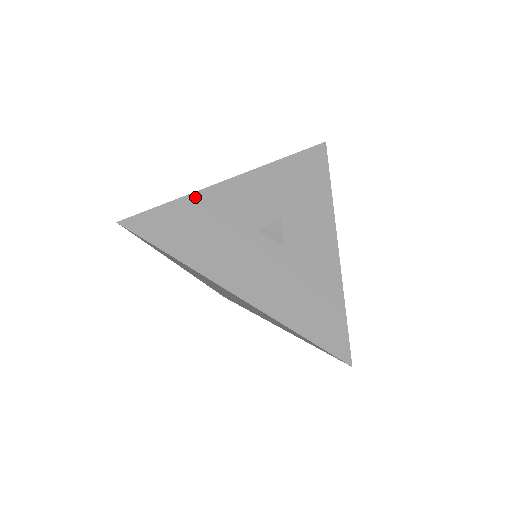
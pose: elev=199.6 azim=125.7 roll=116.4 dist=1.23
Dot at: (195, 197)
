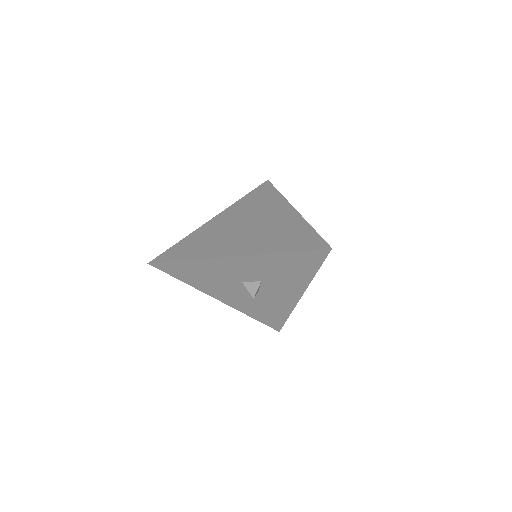
Dot at: (201, 261)
